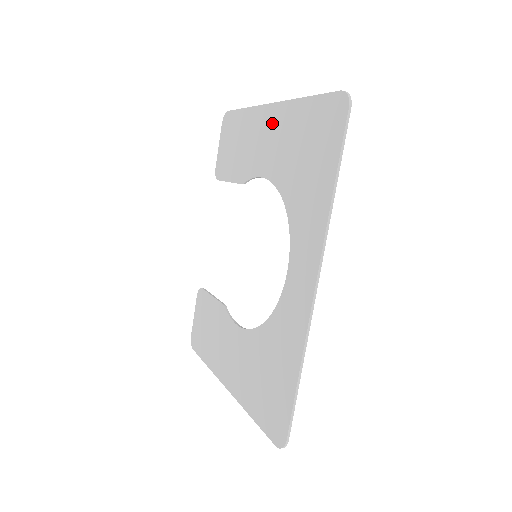
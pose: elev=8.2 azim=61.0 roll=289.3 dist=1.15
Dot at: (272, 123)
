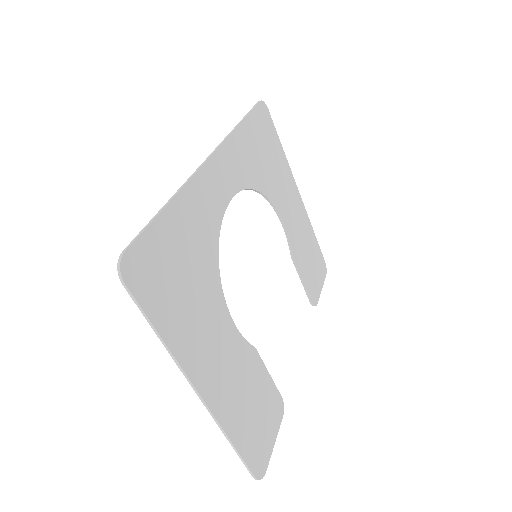
Dot at: (292, 196)
